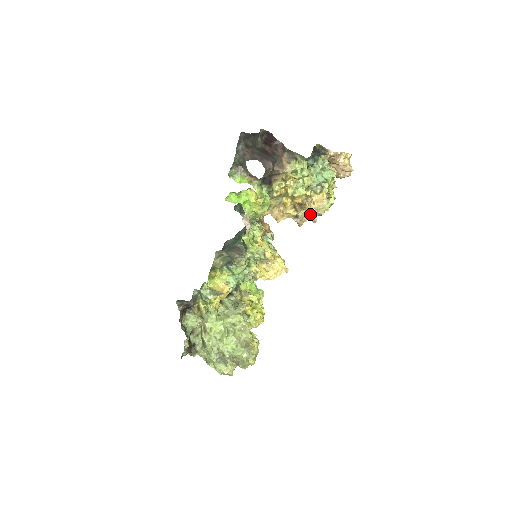
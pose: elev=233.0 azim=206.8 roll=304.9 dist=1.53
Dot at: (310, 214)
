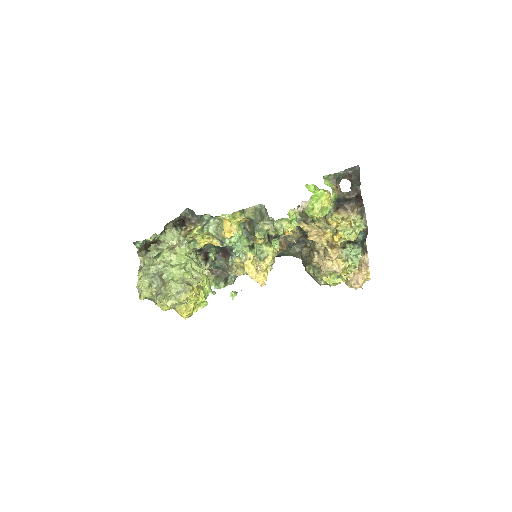
Dot at: (327, 260)
